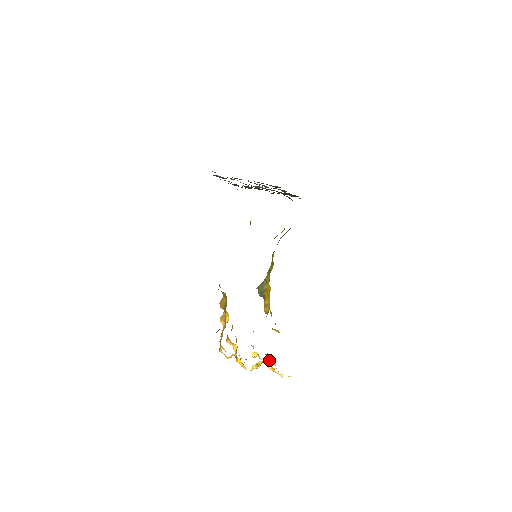
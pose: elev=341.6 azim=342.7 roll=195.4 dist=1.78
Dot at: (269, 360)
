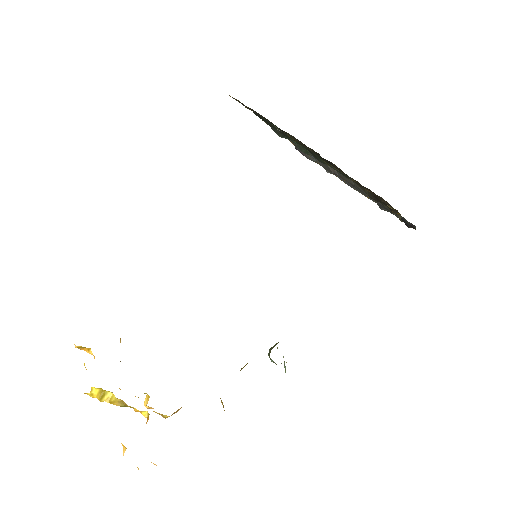
Dot at: (147, 420)
